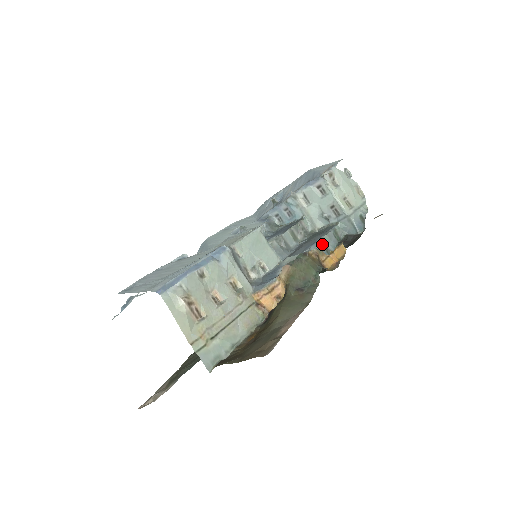
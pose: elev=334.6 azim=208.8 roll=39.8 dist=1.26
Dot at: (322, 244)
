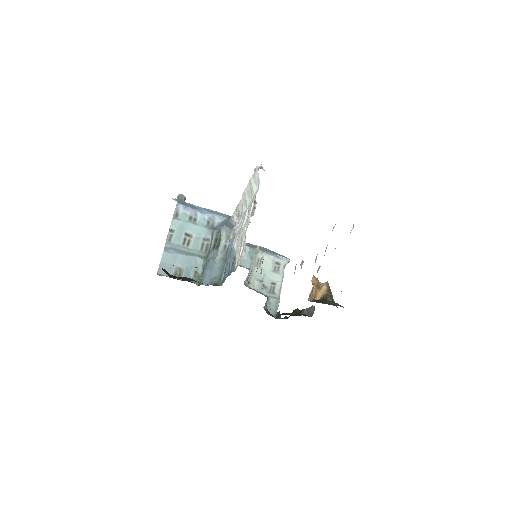
Dot at: occluded
